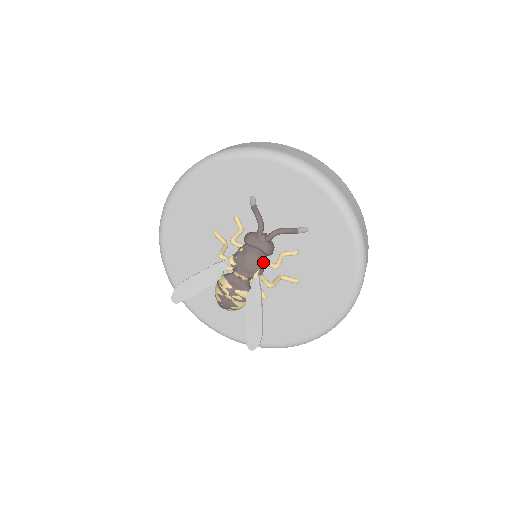
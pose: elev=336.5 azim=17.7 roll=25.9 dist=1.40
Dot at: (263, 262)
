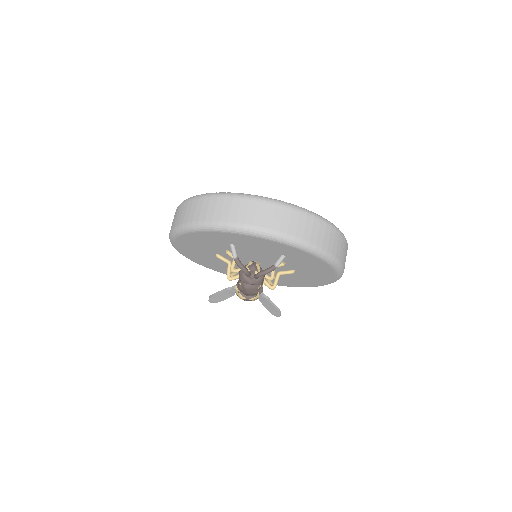
Dot at: (260, 287)
